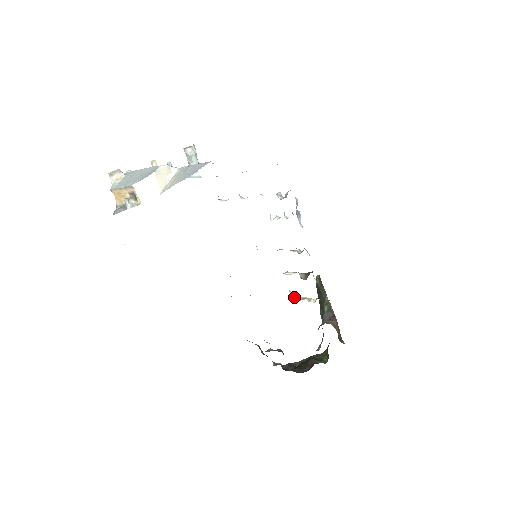
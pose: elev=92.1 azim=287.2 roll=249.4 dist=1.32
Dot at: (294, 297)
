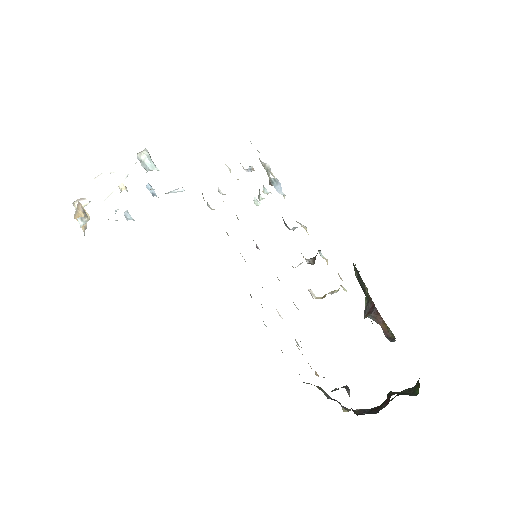
Dot at: (319, 297)
